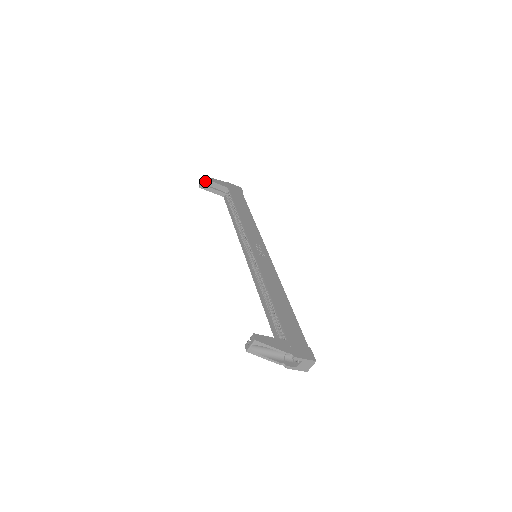
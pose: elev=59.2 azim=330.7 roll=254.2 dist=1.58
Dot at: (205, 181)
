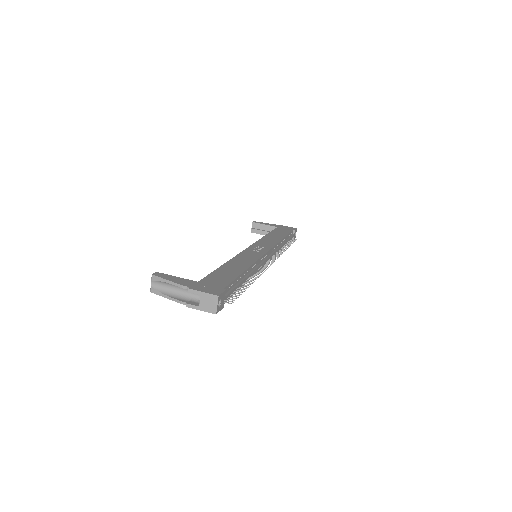
Dot at: (253, 224)
